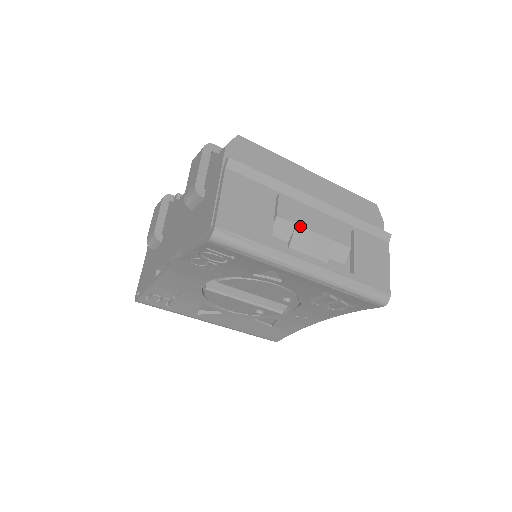
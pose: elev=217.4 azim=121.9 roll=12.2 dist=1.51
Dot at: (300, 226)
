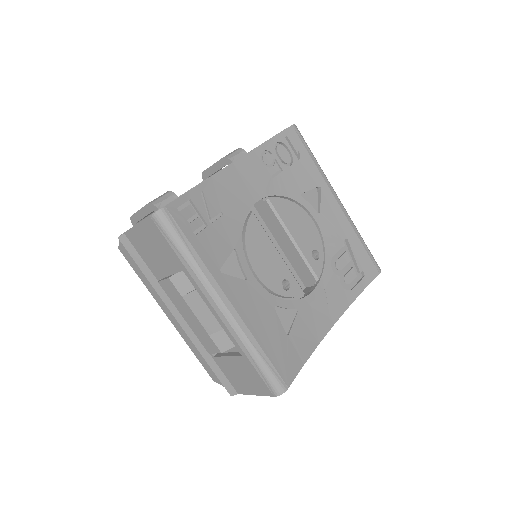
Dot at: occluded
